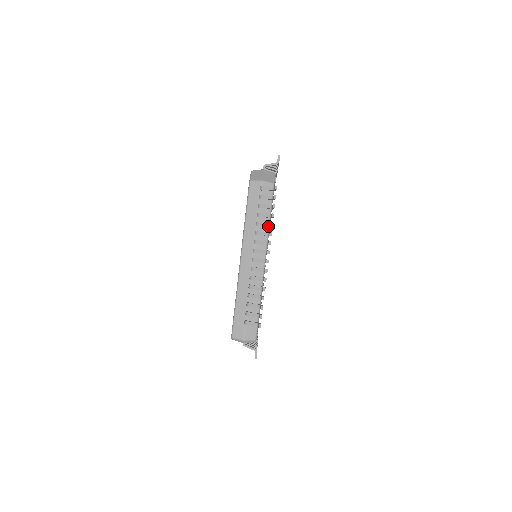
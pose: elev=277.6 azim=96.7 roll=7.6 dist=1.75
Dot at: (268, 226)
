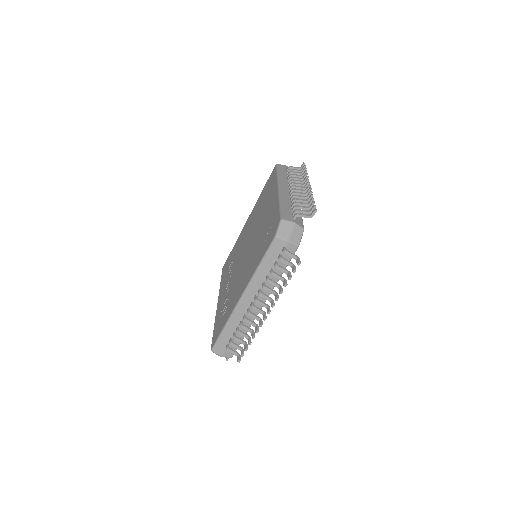
Dot at: (277, 287)
